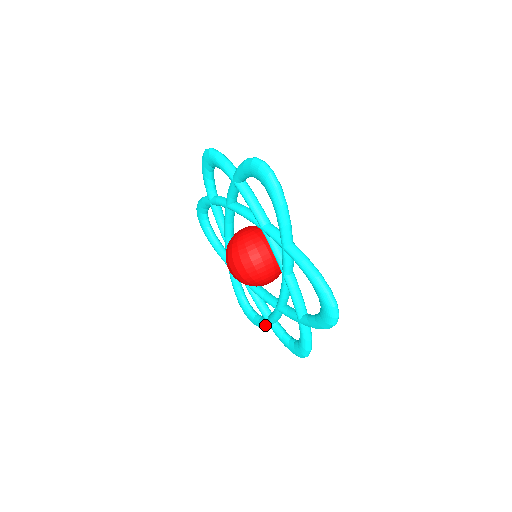
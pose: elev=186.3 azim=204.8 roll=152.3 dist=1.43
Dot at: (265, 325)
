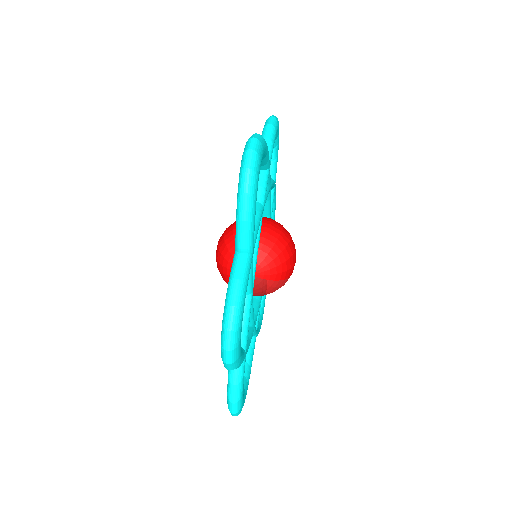
Dot at: occluded
